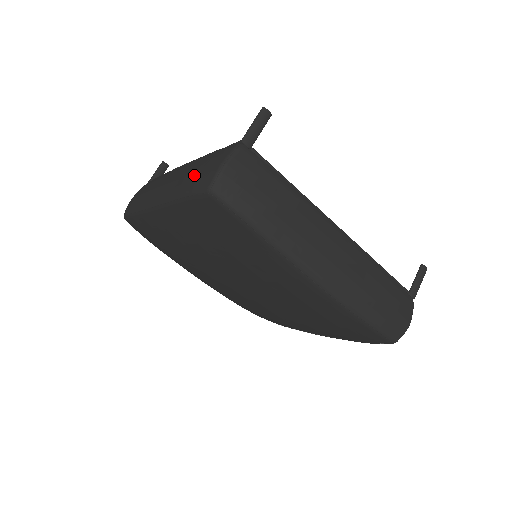
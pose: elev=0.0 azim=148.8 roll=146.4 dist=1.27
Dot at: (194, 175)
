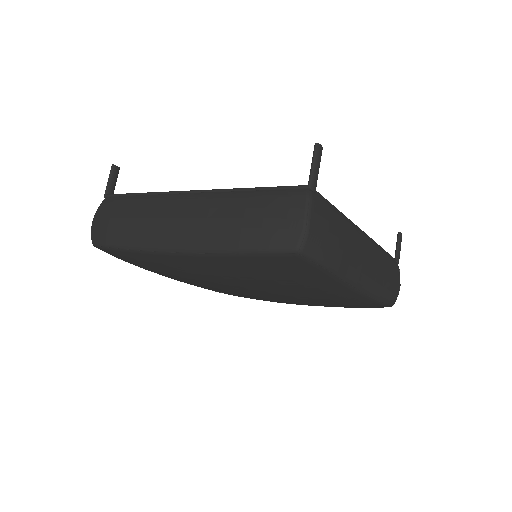
Dot at: (262, 230)
